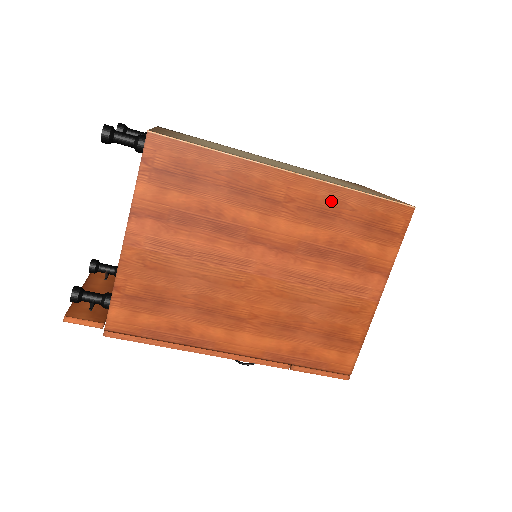
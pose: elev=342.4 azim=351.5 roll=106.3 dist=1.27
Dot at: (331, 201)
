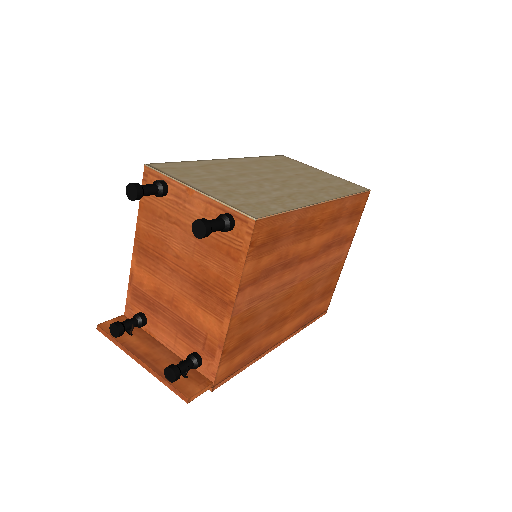
Dot at: (339, 210)
